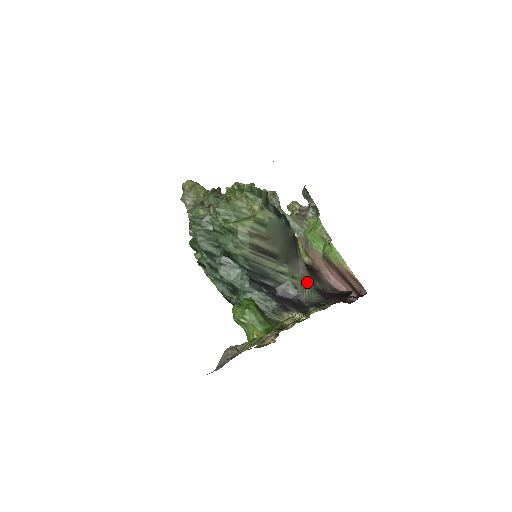
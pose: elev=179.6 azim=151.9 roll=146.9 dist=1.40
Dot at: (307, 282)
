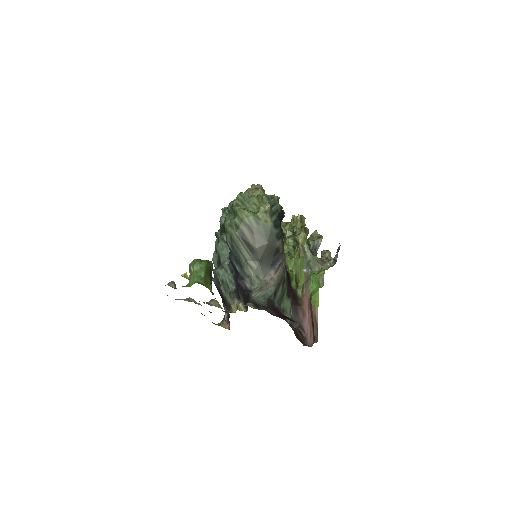
Dot at: (266, 289)
